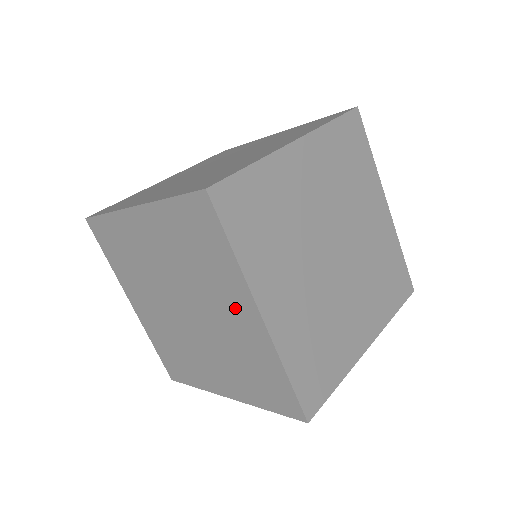
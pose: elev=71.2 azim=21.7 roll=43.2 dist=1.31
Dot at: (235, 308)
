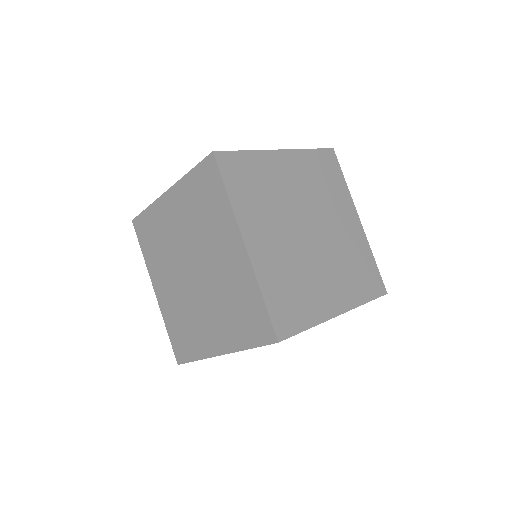
Dot at: (228, 247)
